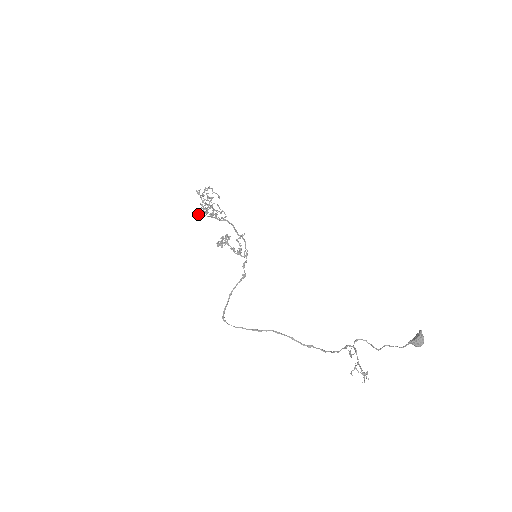
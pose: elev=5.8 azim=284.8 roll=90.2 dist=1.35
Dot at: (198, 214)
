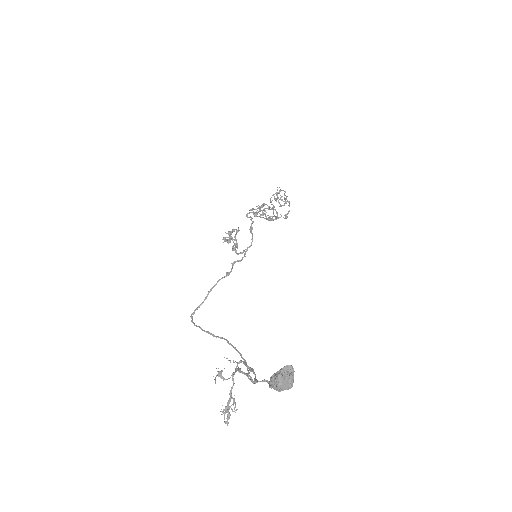
Dot at: (254, 215)
